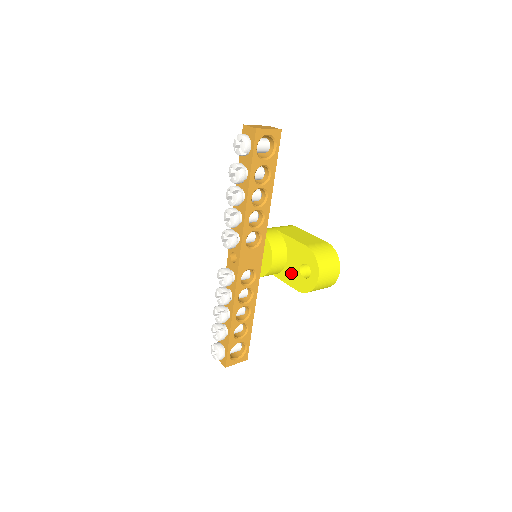
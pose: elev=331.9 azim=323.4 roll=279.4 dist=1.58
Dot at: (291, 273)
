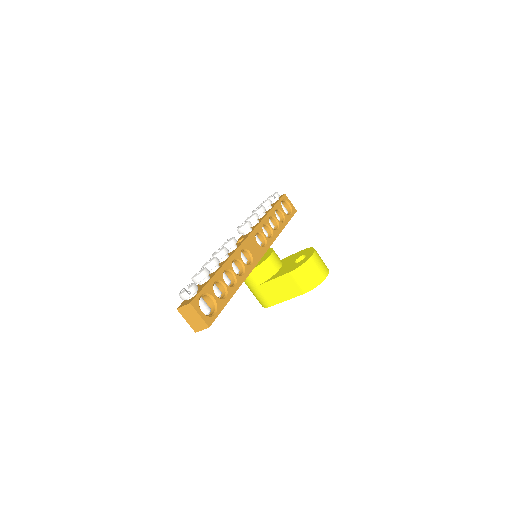
Dot at: (284, 269)
